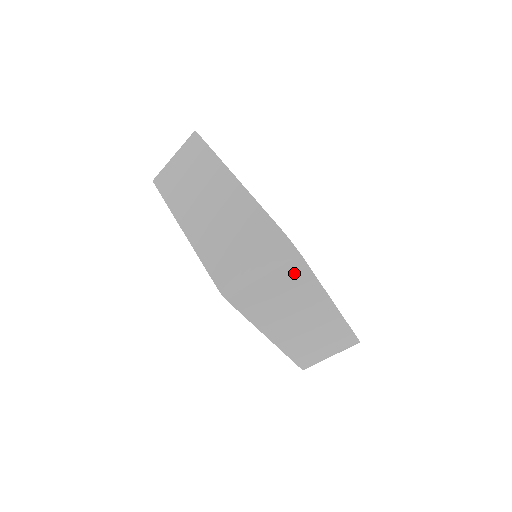
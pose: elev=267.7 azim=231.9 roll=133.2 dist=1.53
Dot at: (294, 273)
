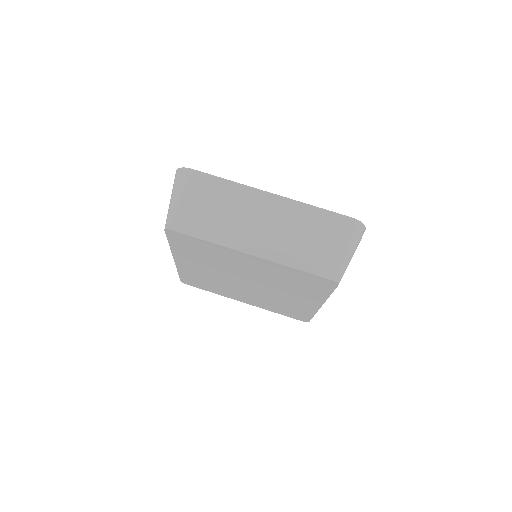
Dot at: occluded
